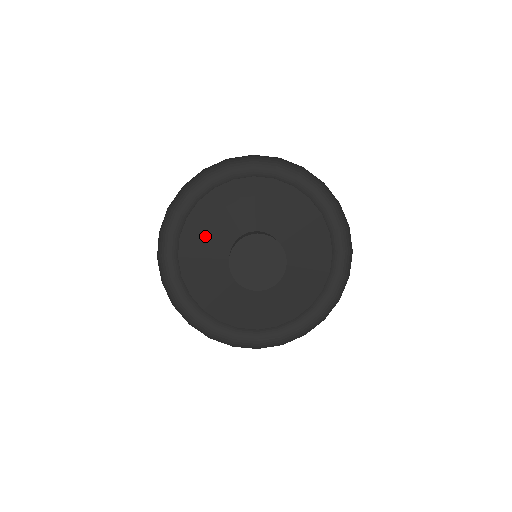
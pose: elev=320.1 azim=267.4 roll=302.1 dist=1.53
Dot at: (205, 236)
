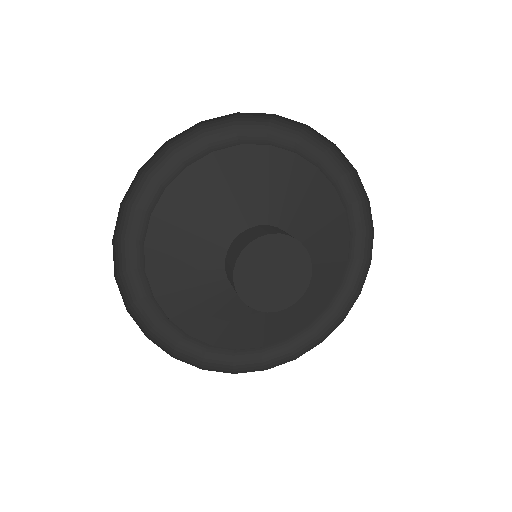
Dot at: (191, 296)
